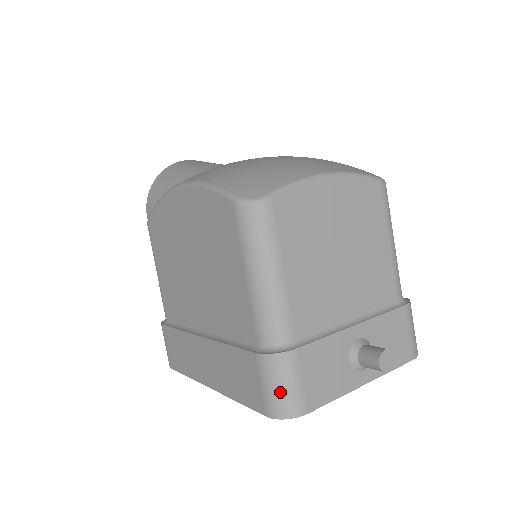
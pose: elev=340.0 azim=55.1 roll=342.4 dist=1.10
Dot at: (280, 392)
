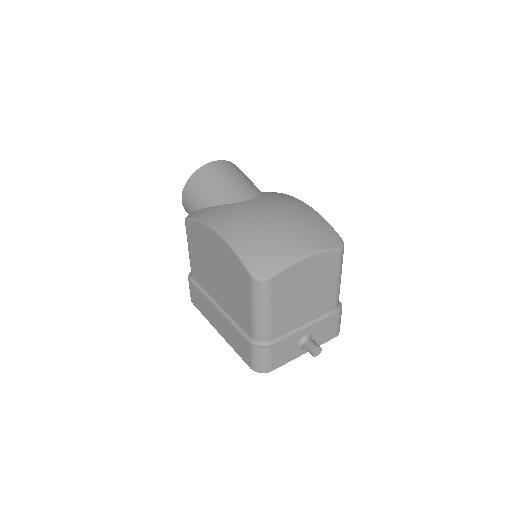
Dot at: (259, 363)
